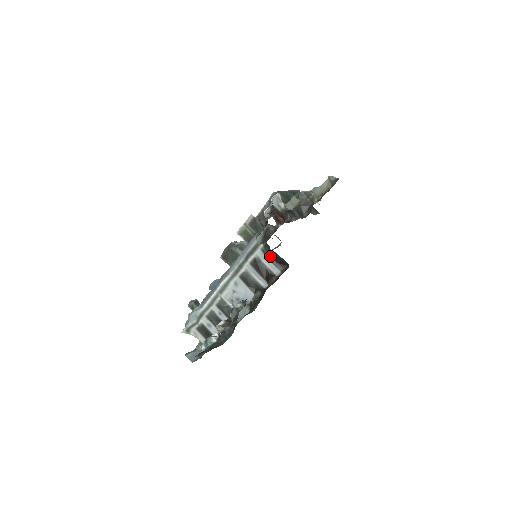
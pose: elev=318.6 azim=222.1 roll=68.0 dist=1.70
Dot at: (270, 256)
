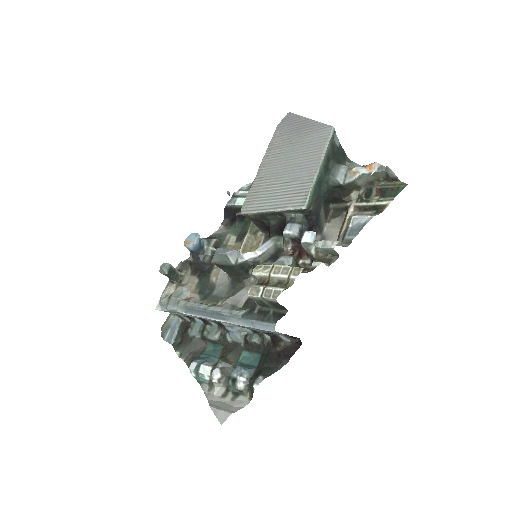
Dot at: (284, 334)
